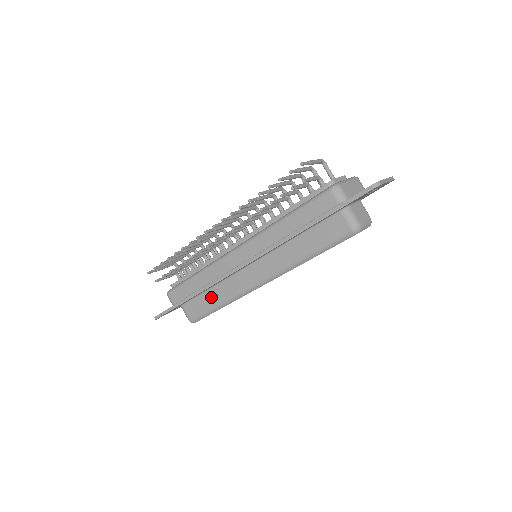
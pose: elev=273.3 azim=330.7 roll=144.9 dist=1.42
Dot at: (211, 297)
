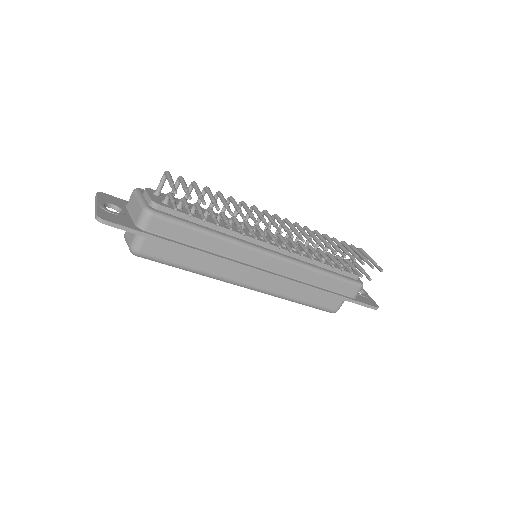
Dot at: (191, 257)
